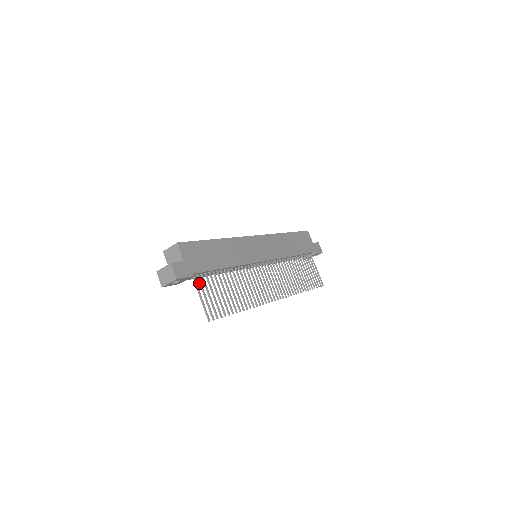
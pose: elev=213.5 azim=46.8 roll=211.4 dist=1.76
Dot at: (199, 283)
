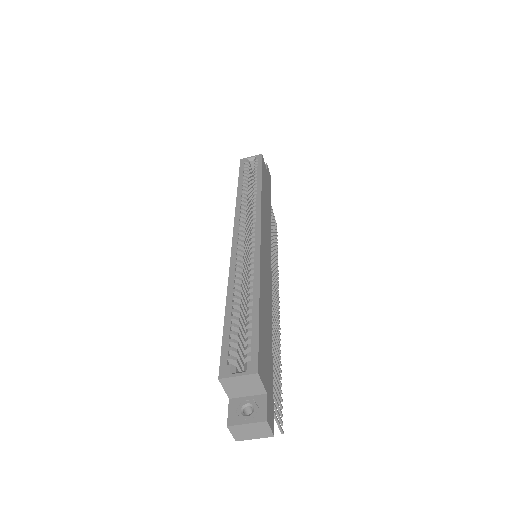
Dot at: occluded
